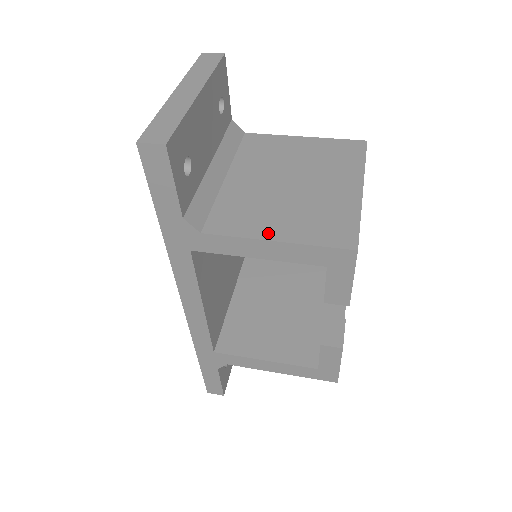
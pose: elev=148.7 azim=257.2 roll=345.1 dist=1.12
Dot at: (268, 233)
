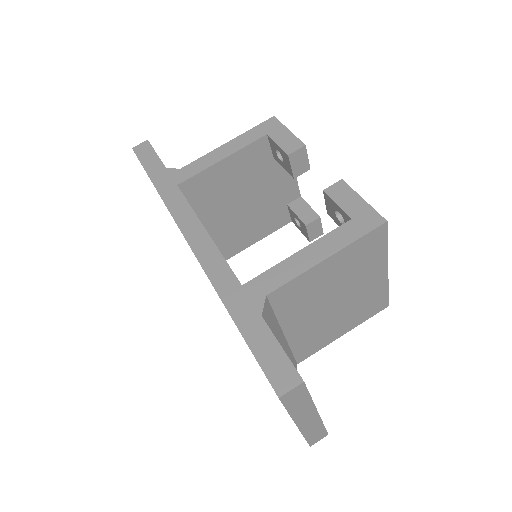
Dot at: (337, 336)
